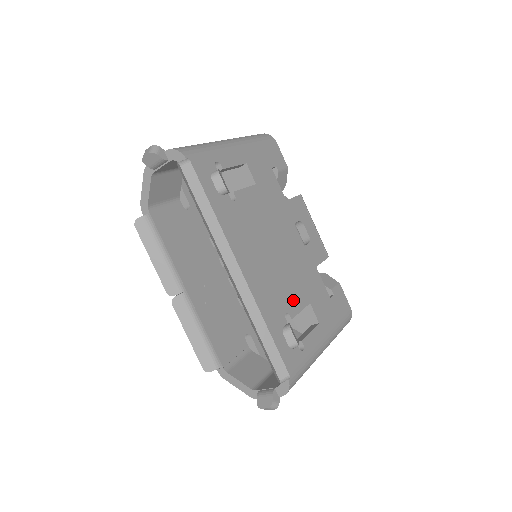
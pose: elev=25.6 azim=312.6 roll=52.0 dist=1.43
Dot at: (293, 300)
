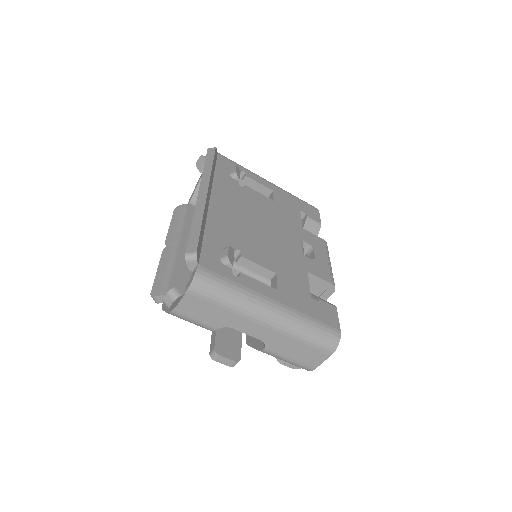
Dot at: (255, 254)
